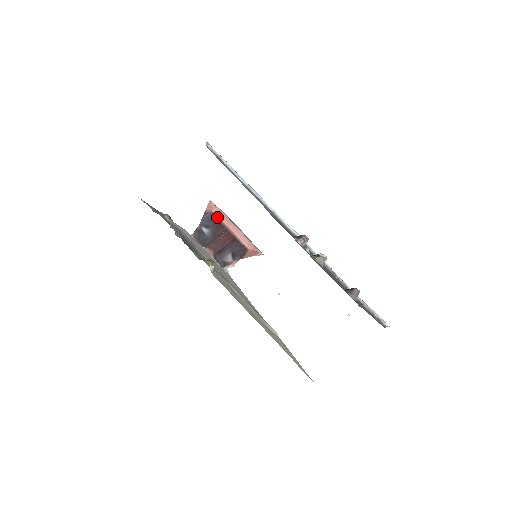
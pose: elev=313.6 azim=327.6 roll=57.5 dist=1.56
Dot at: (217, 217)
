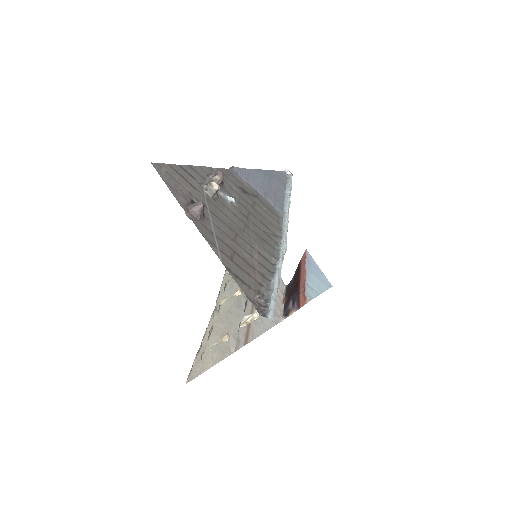
Dot at: (301, 263)
